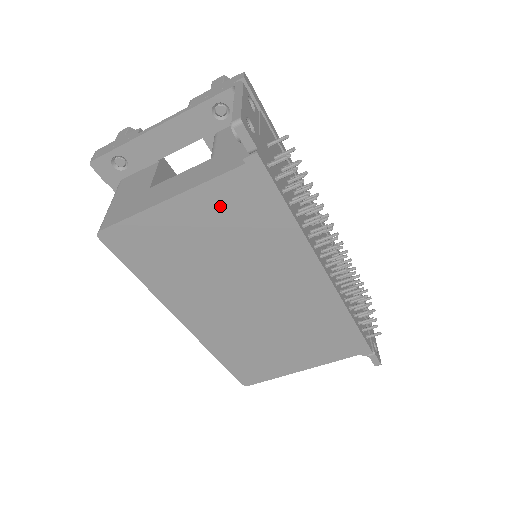
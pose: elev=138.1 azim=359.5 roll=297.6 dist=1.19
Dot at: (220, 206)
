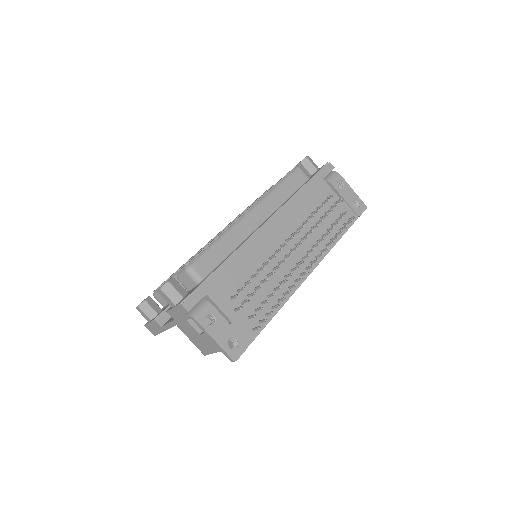
Dot at: occluded
